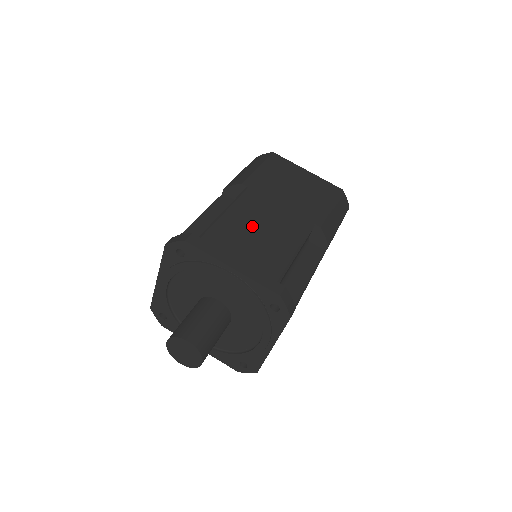
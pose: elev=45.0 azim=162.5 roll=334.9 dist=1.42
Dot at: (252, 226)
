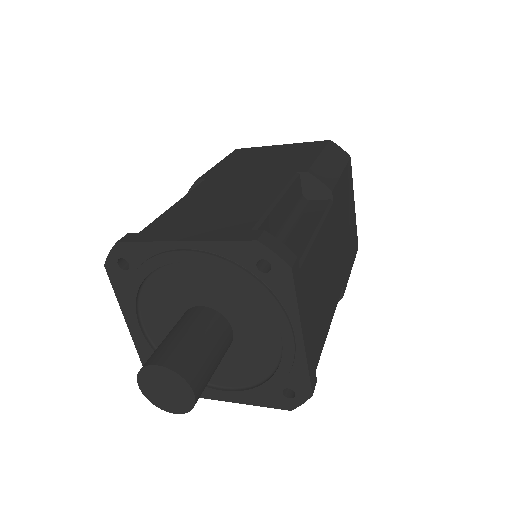
Dot at: (323, 270)
